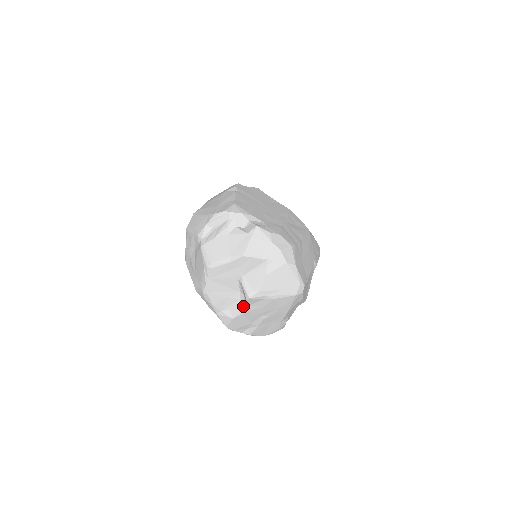
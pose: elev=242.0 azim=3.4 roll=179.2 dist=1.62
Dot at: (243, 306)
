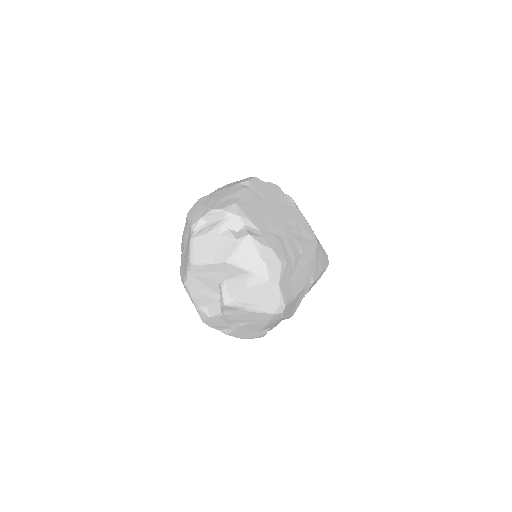
Dot at: (220, 309)
